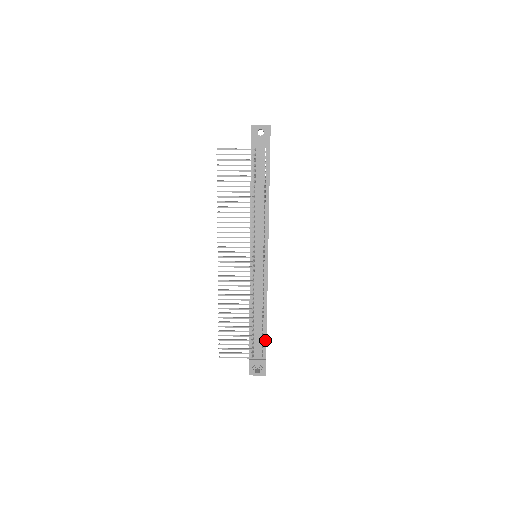
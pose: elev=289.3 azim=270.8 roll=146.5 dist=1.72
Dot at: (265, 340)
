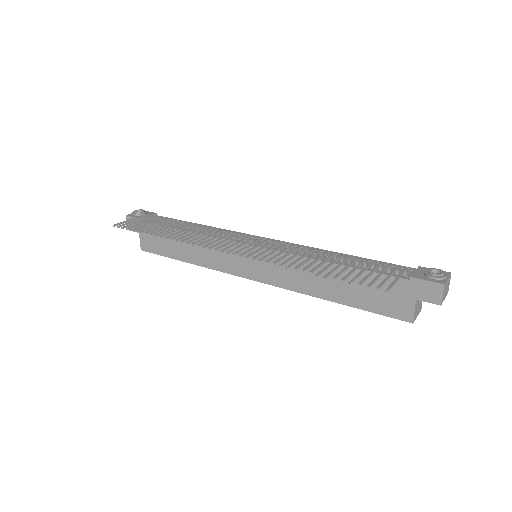
Dot at: (382, 263)
